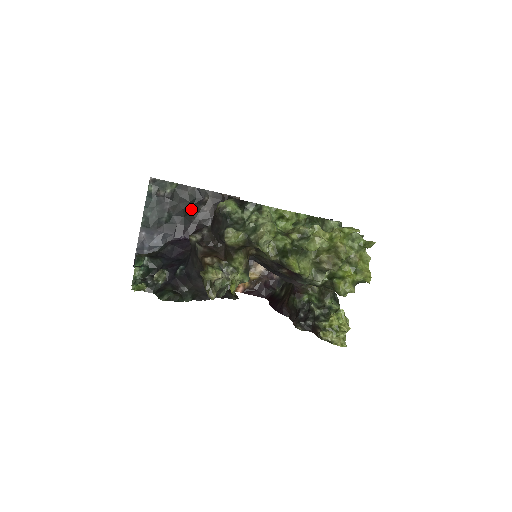
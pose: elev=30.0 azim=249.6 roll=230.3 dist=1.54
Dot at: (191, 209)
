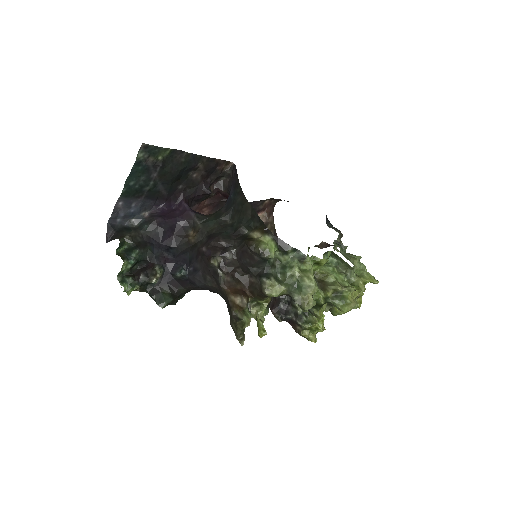
Dot at: (180, 176)
